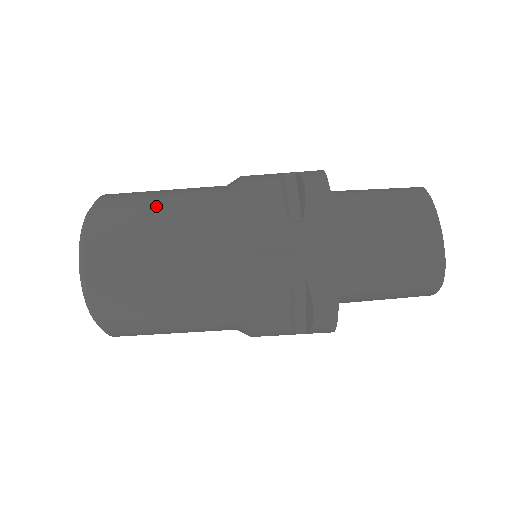
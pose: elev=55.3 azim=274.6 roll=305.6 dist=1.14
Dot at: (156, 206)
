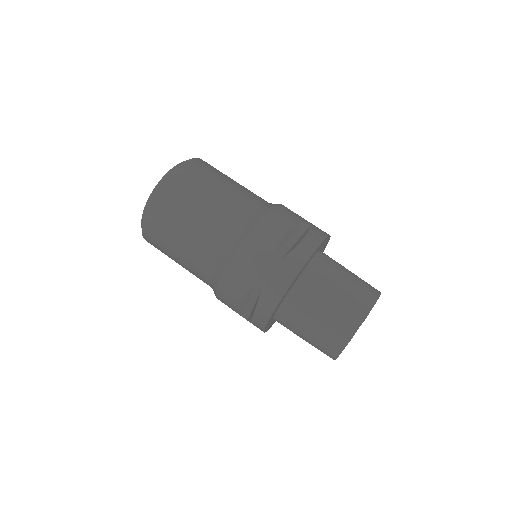
Dot at: occluded
